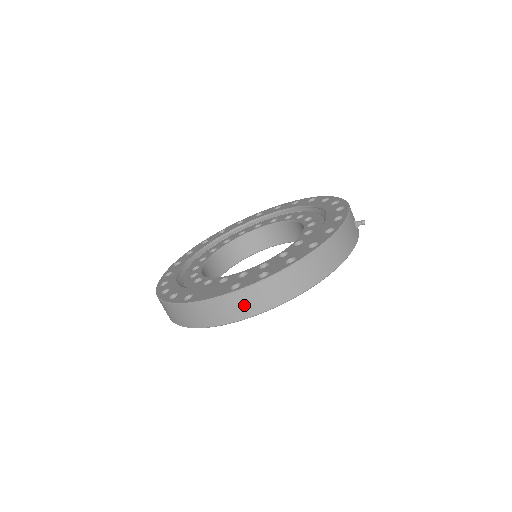
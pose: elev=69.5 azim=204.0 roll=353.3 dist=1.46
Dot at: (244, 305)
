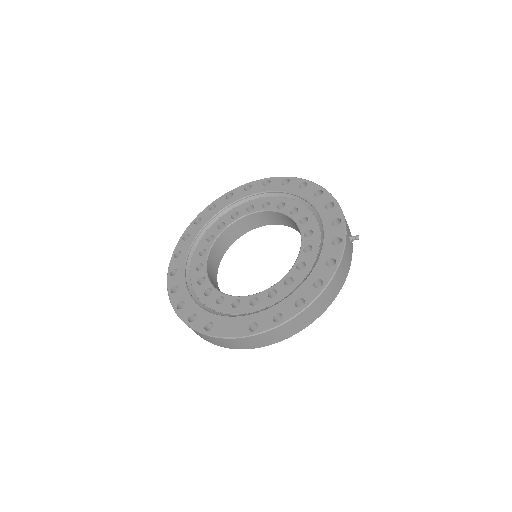
Dot at: (262, 341)
